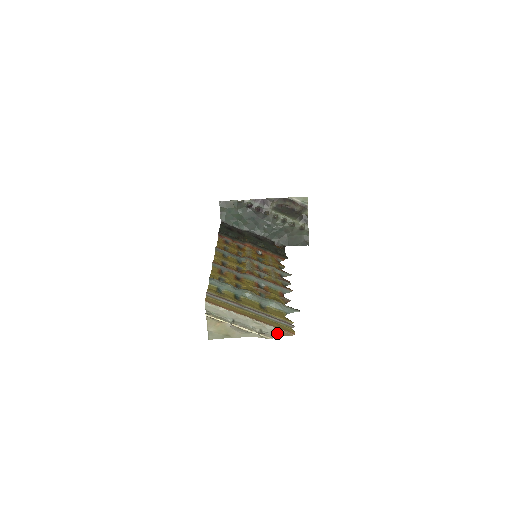
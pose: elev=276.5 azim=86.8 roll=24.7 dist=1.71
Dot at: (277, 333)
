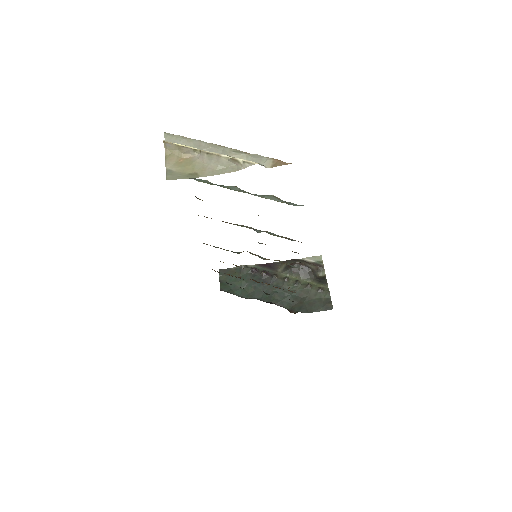
Dot at: (267, 164)
